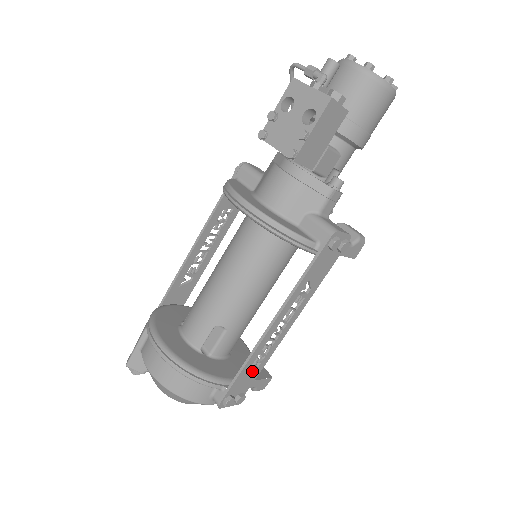
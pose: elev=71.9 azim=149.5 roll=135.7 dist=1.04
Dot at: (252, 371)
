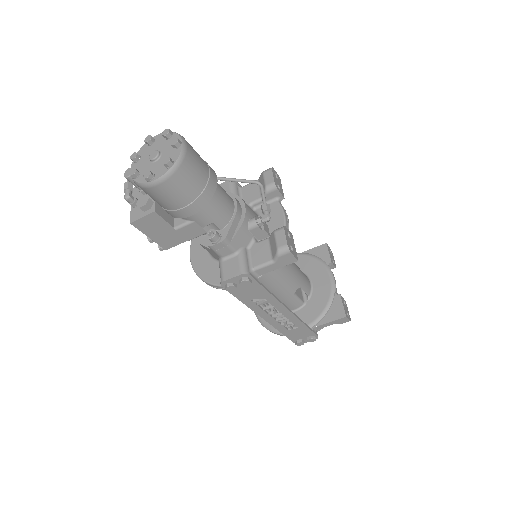
Dot at: (296, 330)
